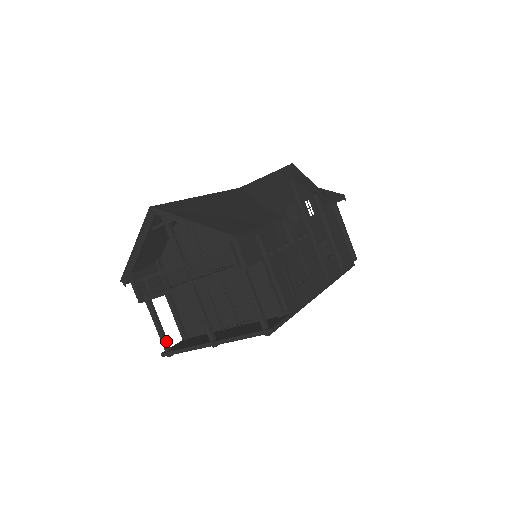
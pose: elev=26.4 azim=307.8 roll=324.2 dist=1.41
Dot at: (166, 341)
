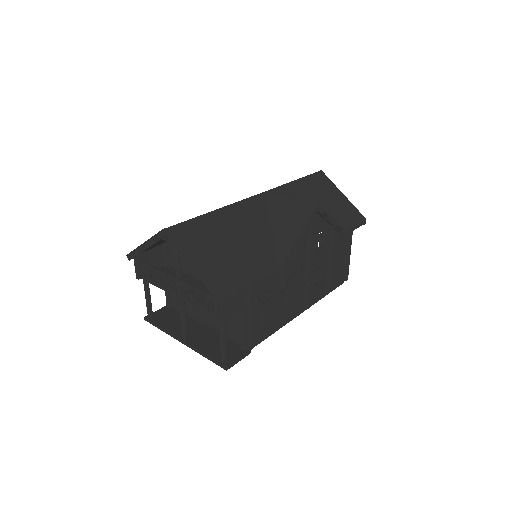
Dot at: (151, 311)
